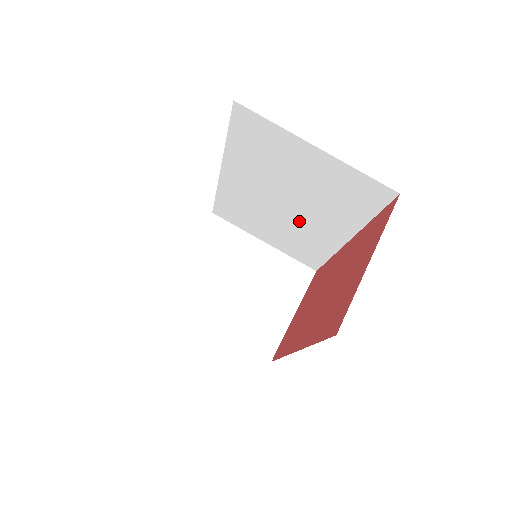
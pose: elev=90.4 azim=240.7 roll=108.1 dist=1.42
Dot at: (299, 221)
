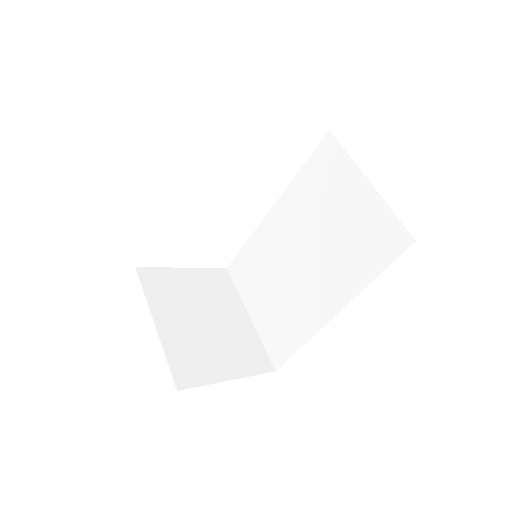
Dot at: (302, 282)
